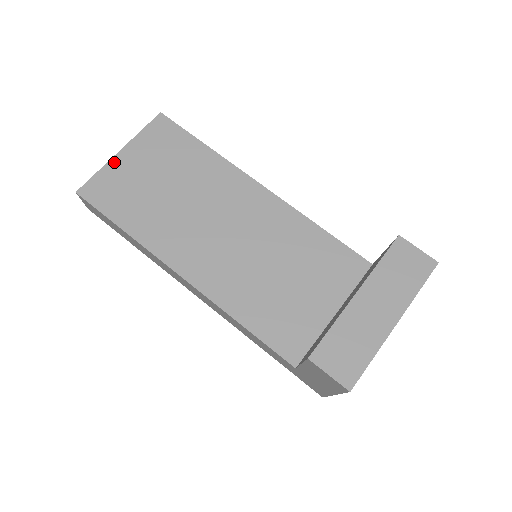
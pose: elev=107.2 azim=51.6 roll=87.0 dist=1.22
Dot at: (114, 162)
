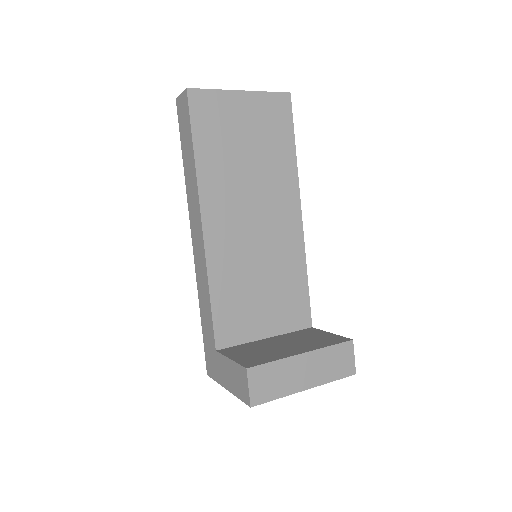
Dot at: (231, 95)
